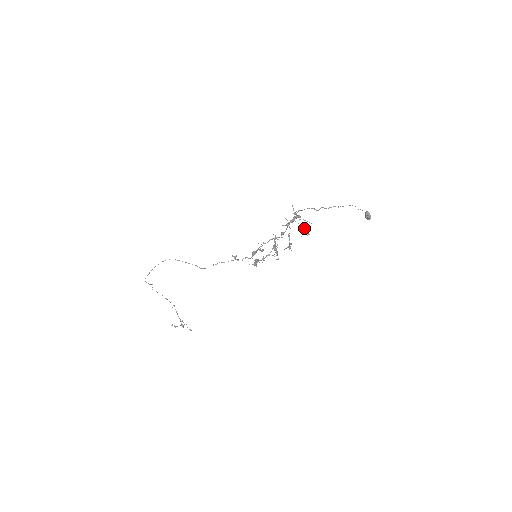
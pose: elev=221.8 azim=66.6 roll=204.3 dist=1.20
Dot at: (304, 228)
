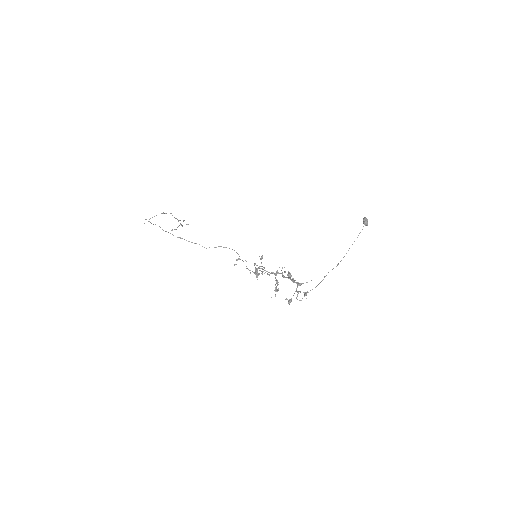
Dot at: (304, 296)
